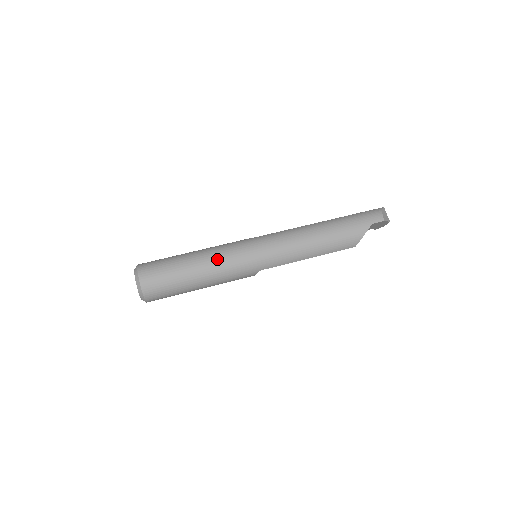
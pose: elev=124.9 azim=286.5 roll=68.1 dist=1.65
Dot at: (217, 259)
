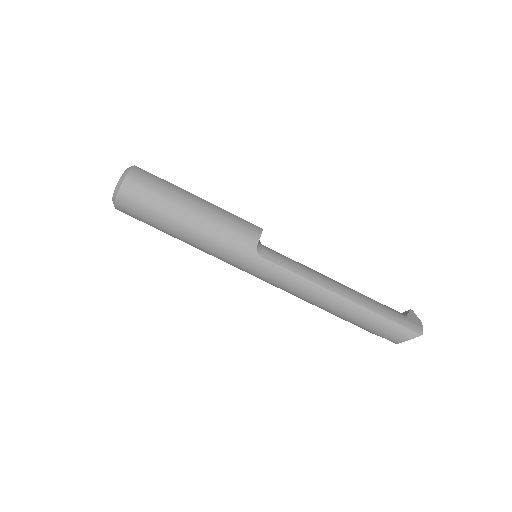
Dot at: (203, 250)
